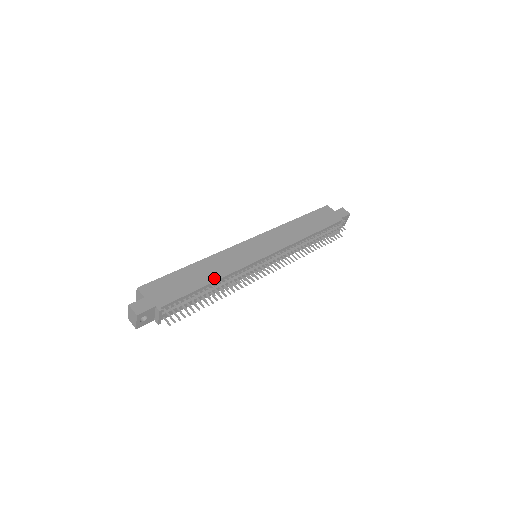
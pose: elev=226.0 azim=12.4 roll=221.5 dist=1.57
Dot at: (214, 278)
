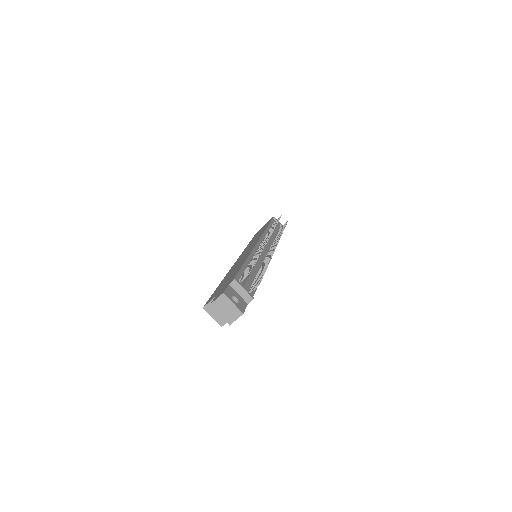
Dot at: (244, 260)
